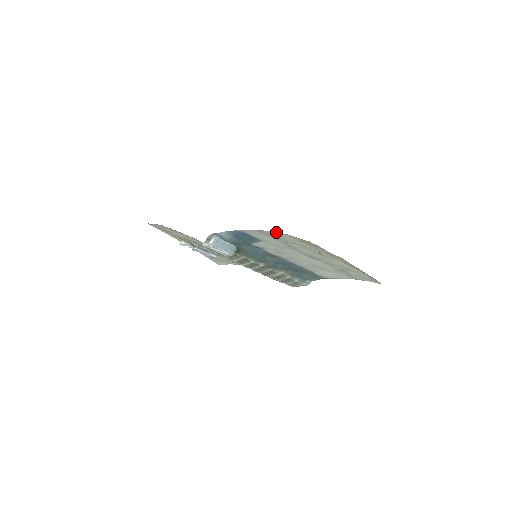
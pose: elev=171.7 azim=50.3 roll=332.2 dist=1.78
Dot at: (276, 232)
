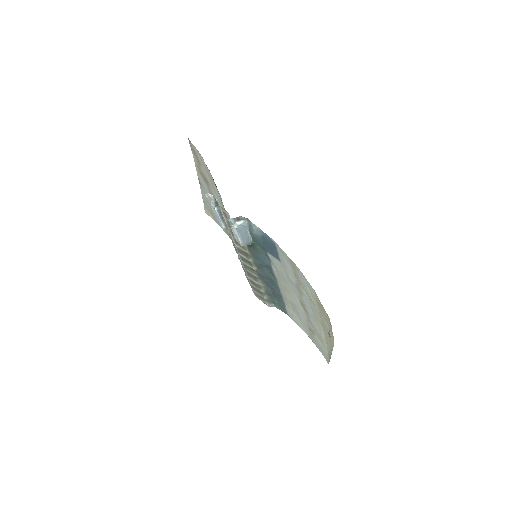
Dot at: occluded
